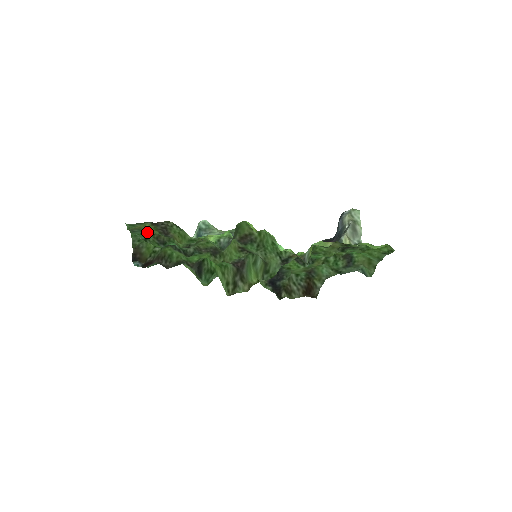
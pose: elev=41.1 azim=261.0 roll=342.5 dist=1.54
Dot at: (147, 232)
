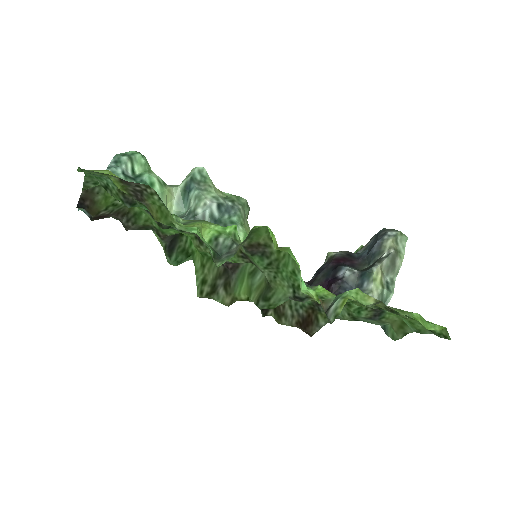
Dot at: (111, 180)
